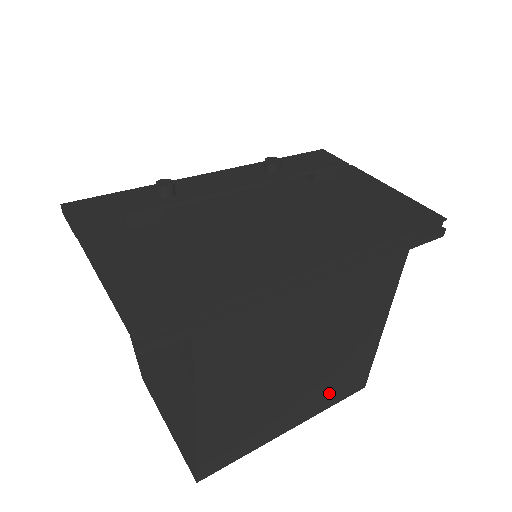
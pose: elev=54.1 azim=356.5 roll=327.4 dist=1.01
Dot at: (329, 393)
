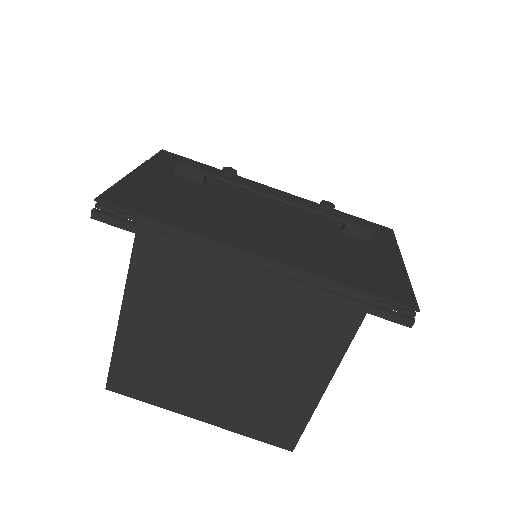
Dot at: (248, 417)
